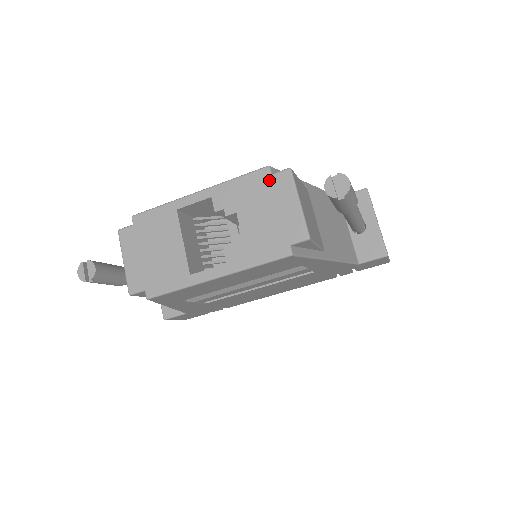
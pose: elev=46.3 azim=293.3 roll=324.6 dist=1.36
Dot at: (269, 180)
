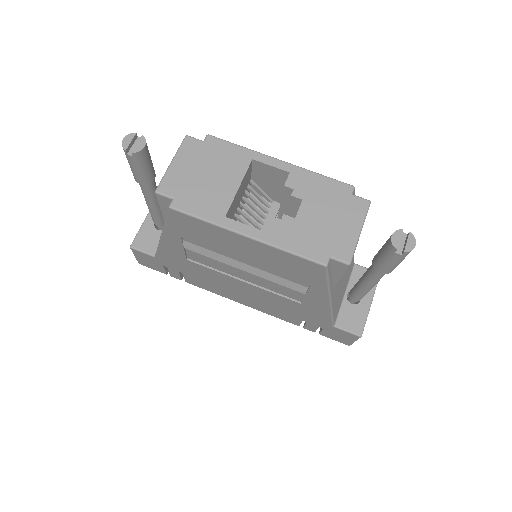
Dot at: (347, 197)
